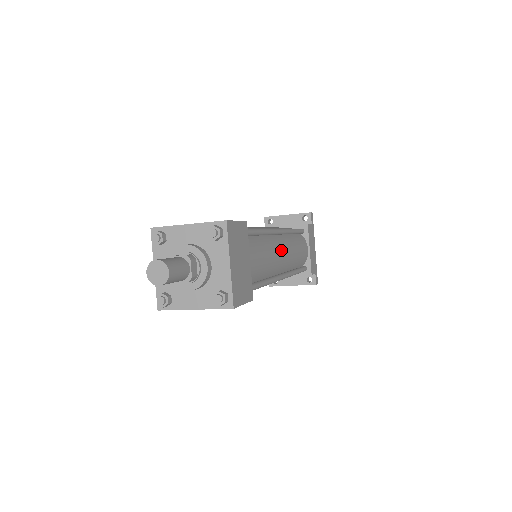
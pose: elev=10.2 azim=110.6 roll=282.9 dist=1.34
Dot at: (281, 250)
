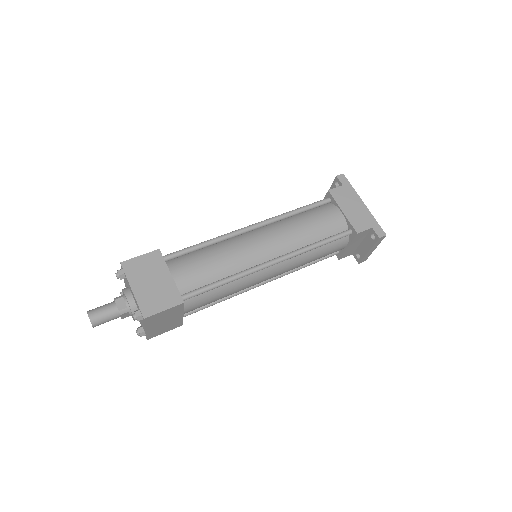
Dot at: (254, 241)
